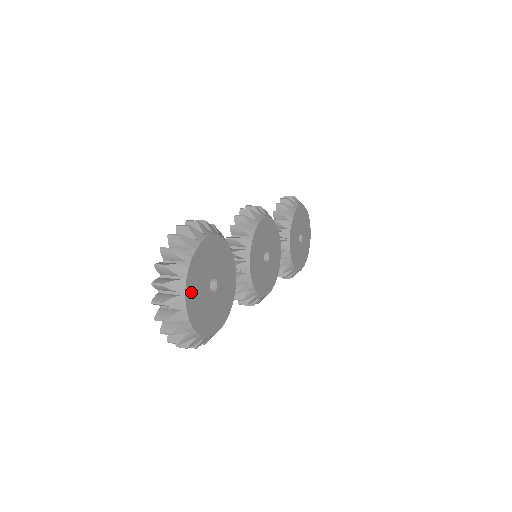
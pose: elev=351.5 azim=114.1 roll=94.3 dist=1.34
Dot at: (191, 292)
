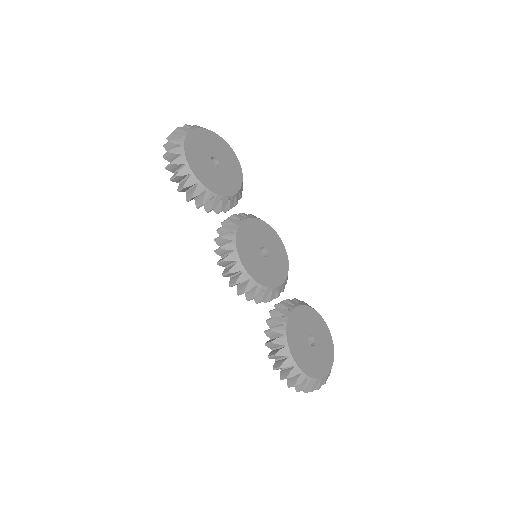
Dot at: (203, 135)
